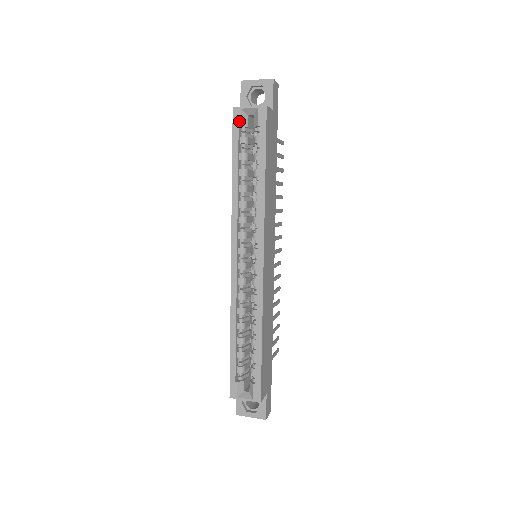
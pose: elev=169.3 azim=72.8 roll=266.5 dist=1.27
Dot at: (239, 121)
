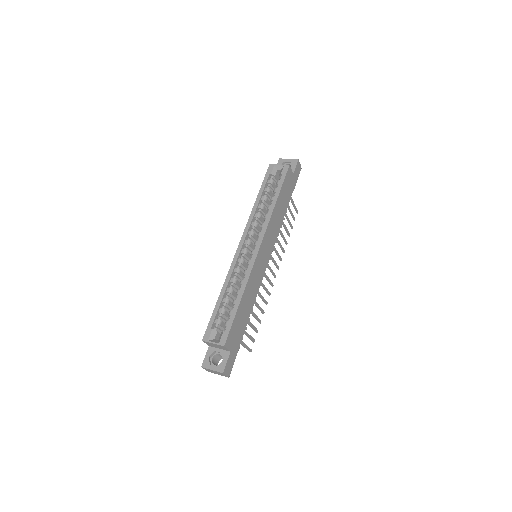
Dot at: (271, 171)
